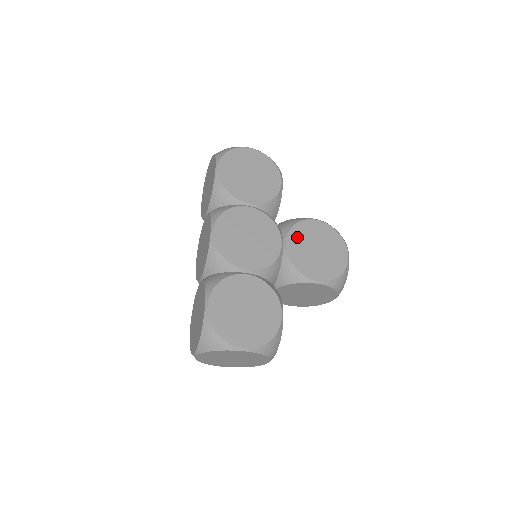
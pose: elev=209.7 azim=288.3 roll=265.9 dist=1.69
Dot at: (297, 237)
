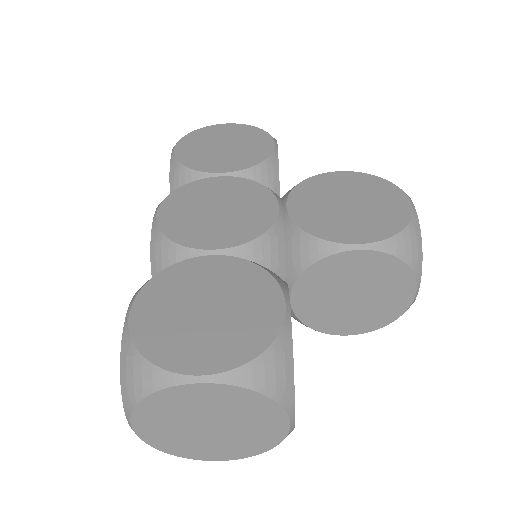
Dot at: (306, 195)
